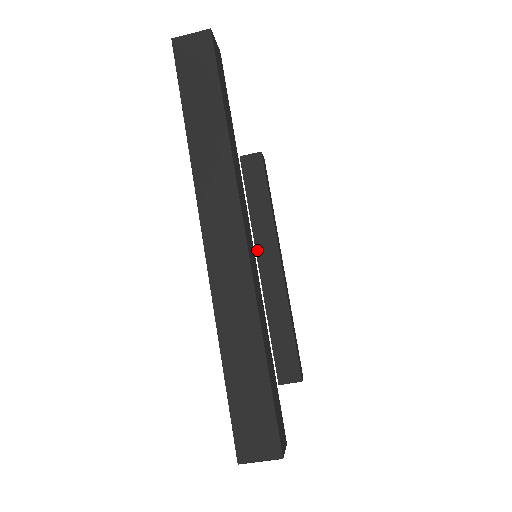
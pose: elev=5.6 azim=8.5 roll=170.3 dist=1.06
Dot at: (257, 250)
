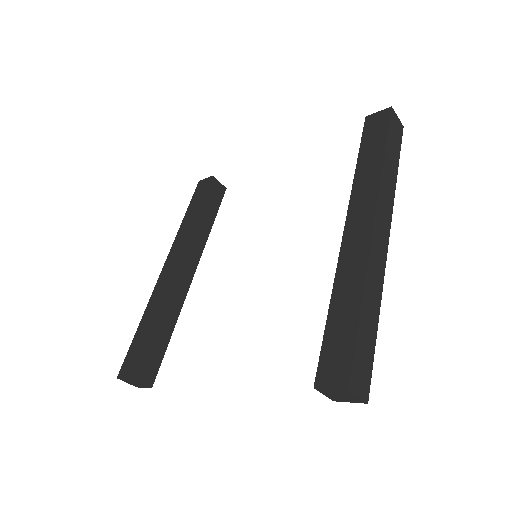
Dot at: (185, 250)
